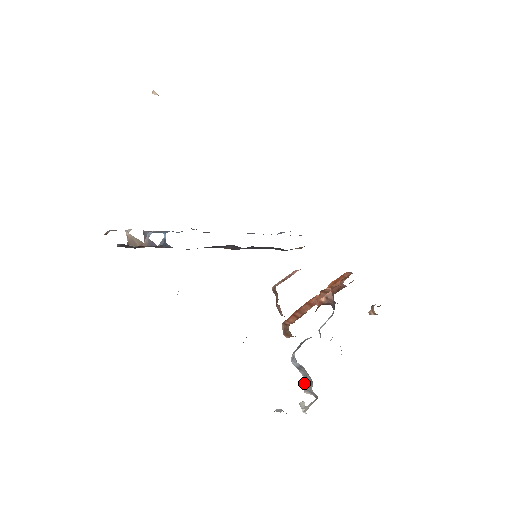
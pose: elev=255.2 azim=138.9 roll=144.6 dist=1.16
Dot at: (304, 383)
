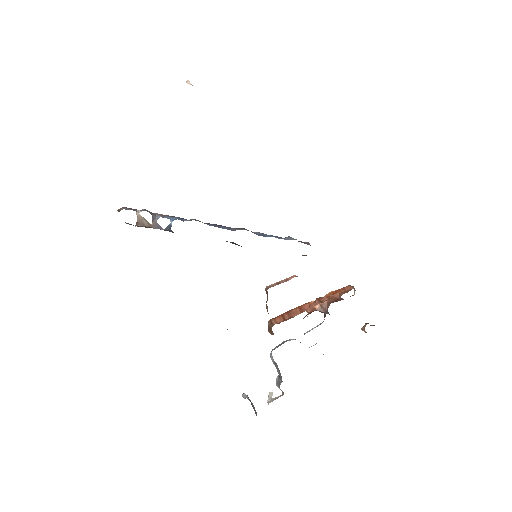
Dot at: (277, 377)
